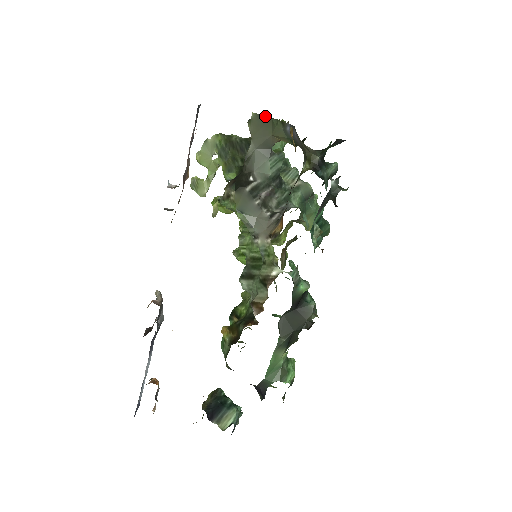
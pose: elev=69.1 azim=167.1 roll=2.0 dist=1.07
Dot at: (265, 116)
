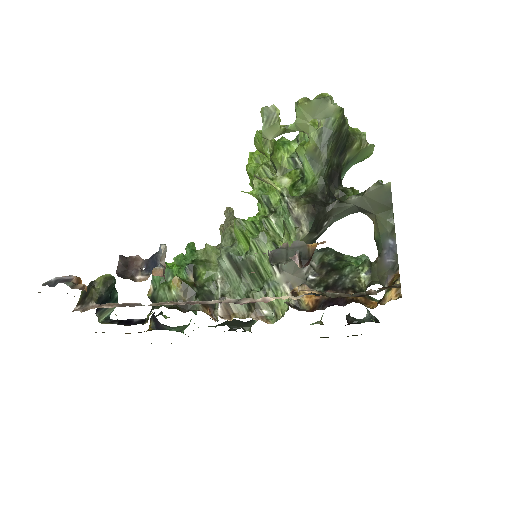
Dot at: occluded
